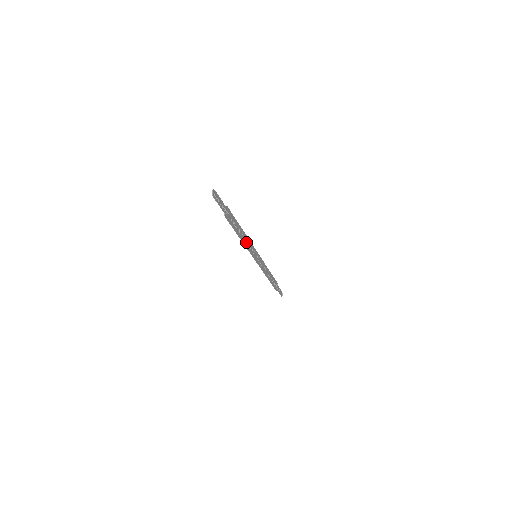
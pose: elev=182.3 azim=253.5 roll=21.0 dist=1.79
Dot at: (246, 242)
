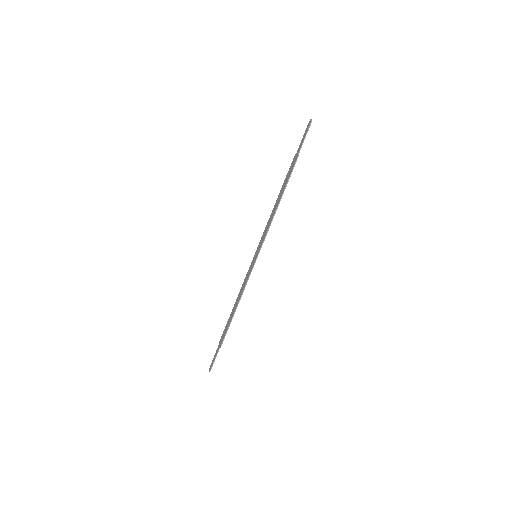
Dot at: (270, 220)
